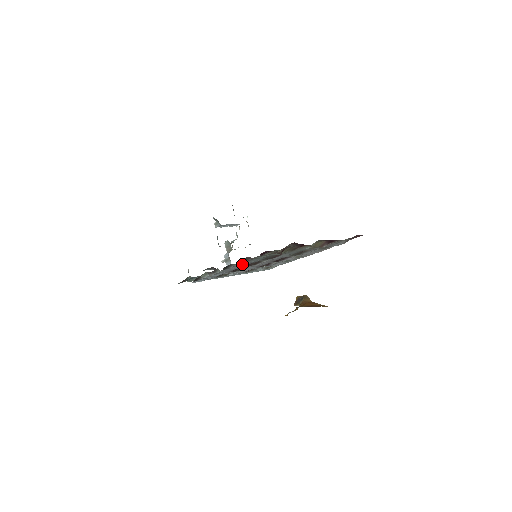
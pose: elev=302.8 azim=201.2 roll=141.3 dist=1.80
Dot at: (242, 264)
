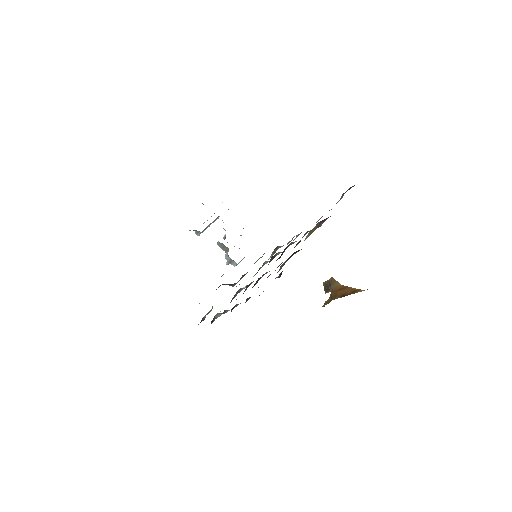
Dot at: occluded
